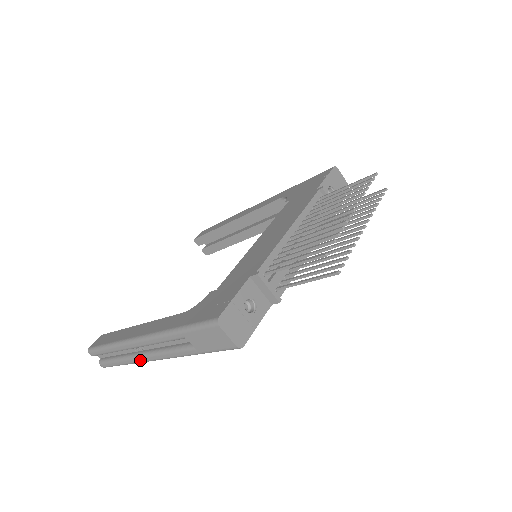
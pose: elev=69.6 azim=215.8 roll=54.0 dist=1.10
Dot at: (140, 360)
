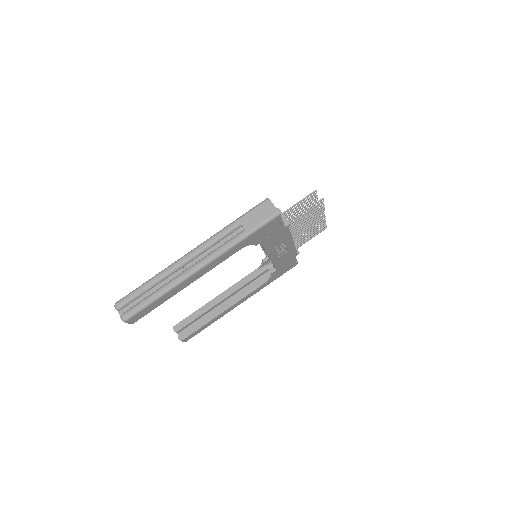
Dot at: (183, 276)
